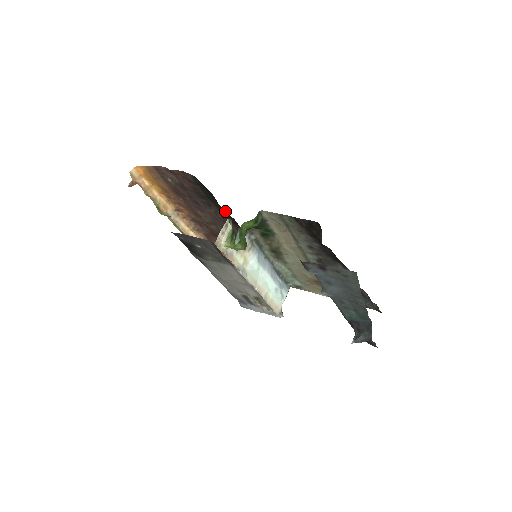
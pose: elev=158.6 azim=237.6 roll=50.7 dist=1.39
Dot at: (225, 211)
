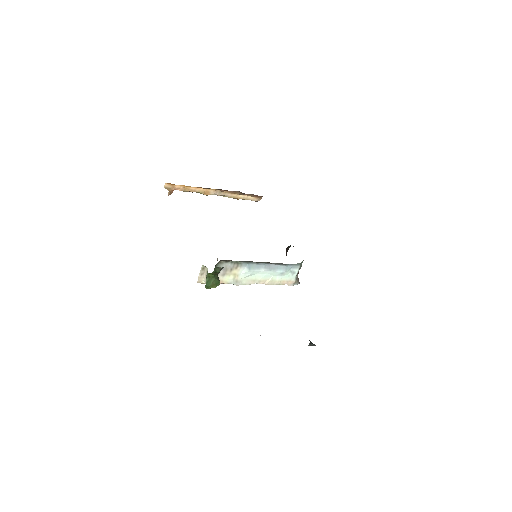
Dot at: occluded
